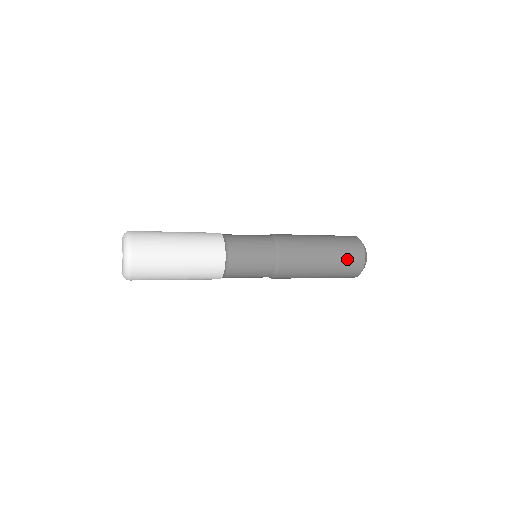
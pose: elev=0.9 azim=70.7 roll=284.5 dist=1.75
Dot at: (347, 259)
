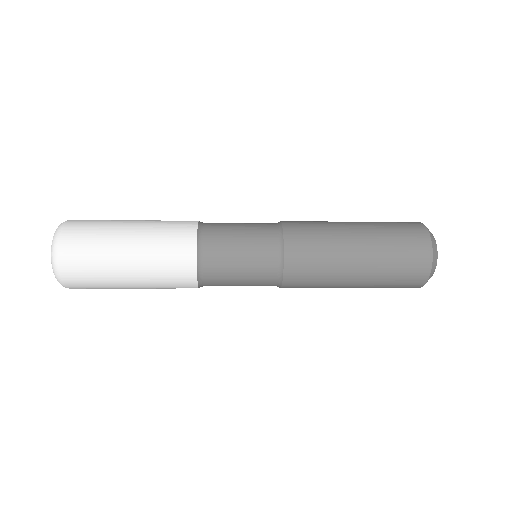
Dot at: (395, 229)
